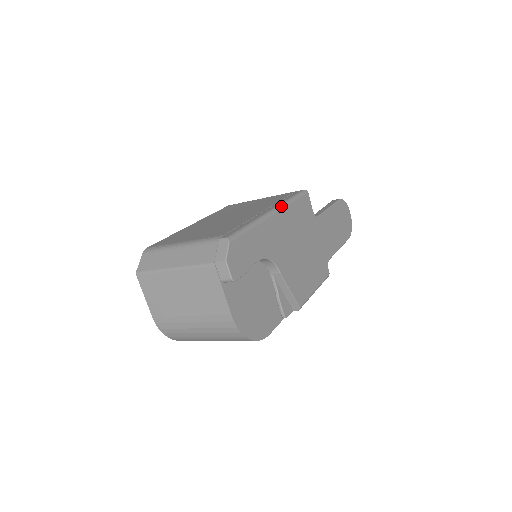
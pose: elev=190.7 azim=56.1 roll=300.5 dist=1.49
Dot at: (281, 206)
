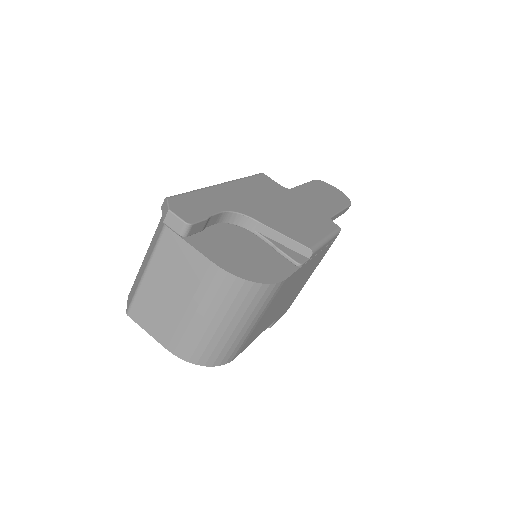
Dot at: (231, 181)
